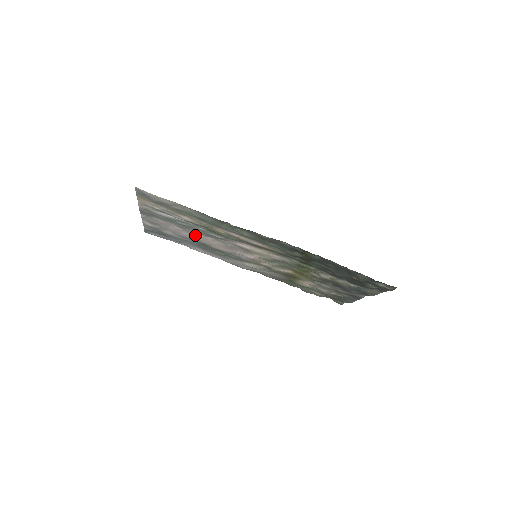
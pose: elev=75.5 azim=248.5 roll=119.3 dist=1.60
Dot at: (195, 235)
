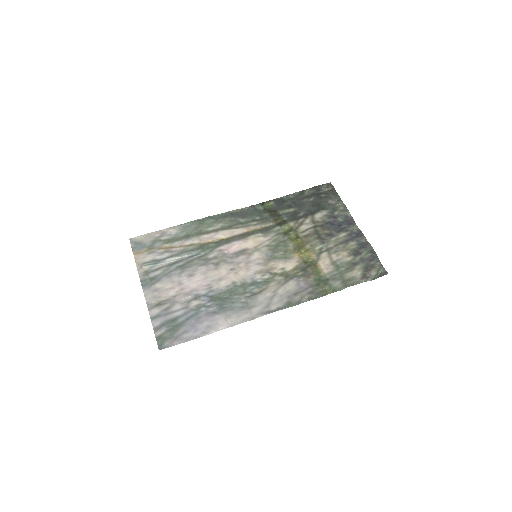
Dot at: (199, 277)
